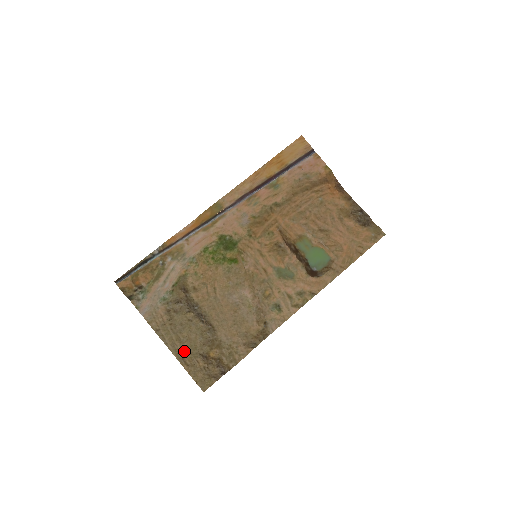
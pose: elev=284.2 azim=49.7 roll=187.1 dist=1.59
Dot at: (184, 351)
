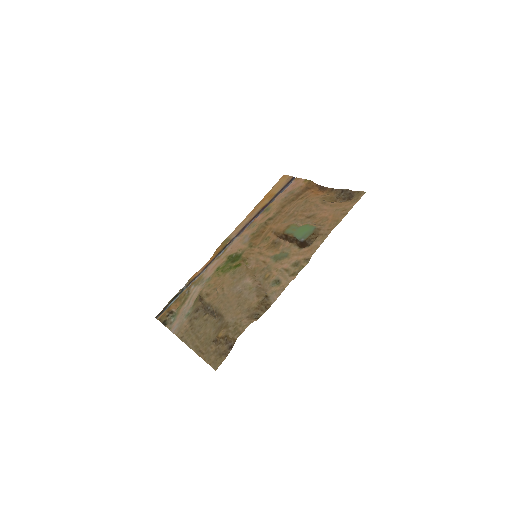
Dot at: (201, 344)
